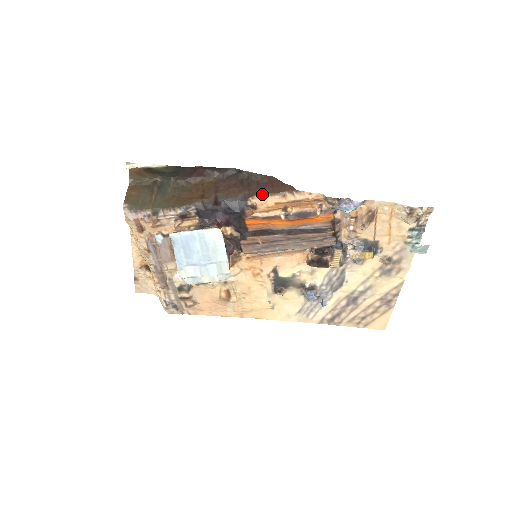
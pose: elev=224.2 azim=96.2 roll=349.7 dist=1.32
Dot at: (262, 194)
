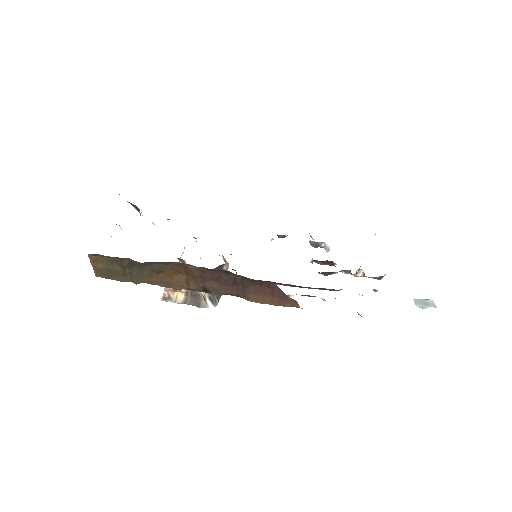
Dot at: occluded
